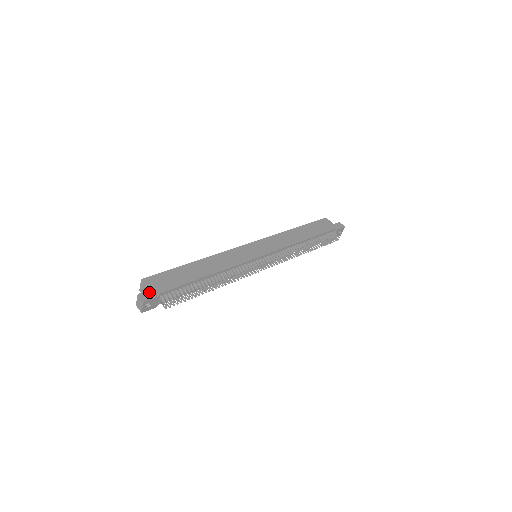
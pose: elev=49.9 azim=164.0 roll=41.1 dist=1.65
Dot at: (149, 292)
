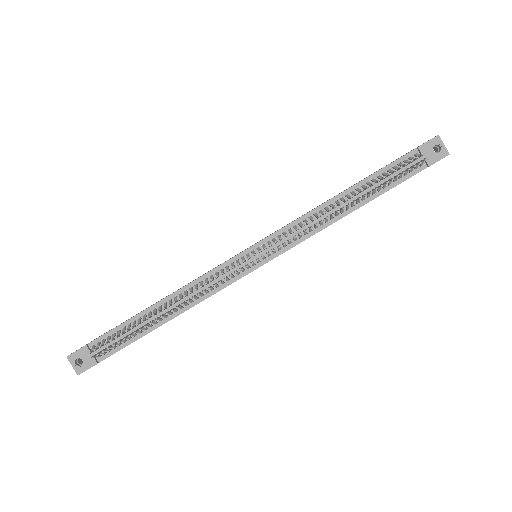
Dot at: occluded
